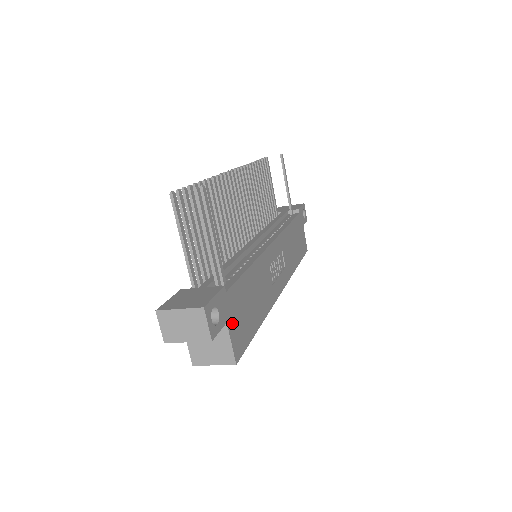
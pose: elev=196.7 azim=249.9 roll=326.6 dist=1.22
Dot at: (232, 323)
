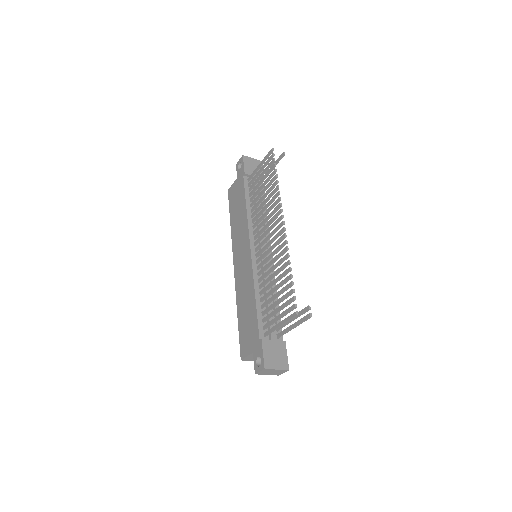
Dot at: occluded
